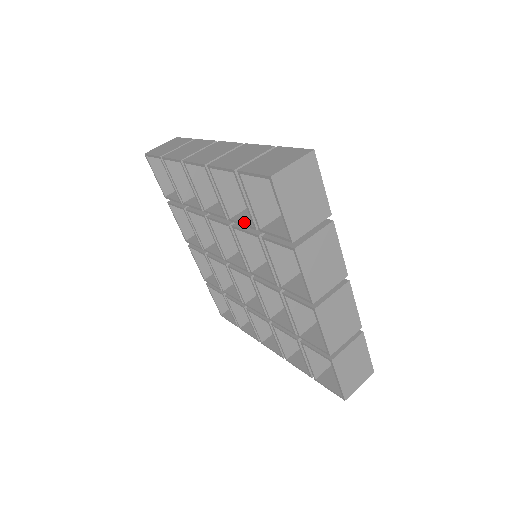
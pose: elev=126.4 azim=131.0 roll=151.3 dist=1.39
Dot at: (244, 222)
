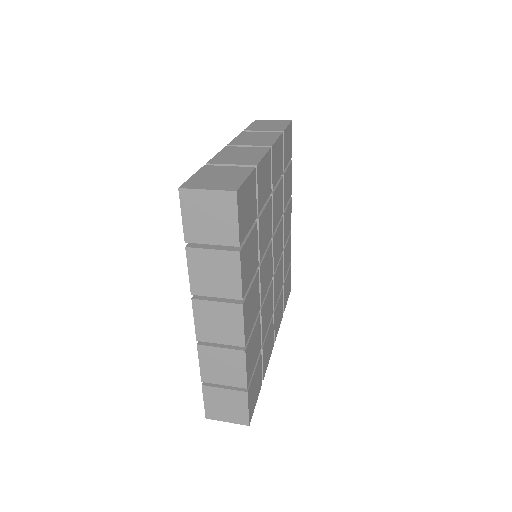
Dot at: occluded
